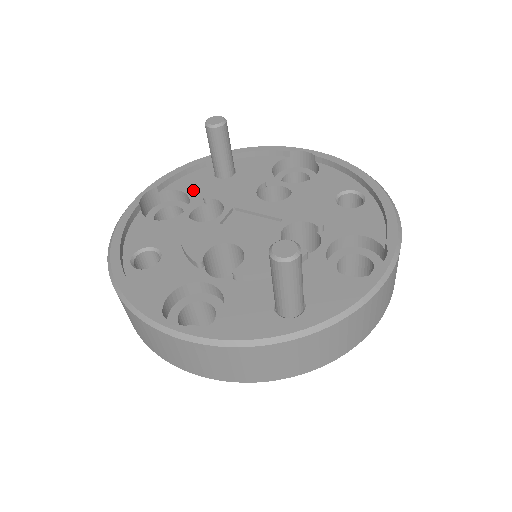
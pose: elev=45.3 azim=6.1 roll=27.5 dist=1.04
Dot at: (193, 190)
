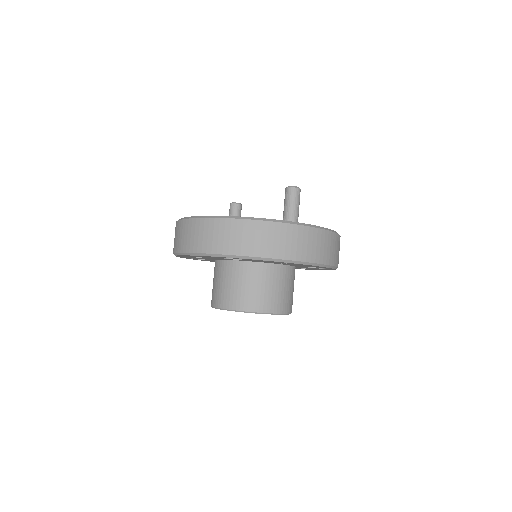
Dot at: occluded
